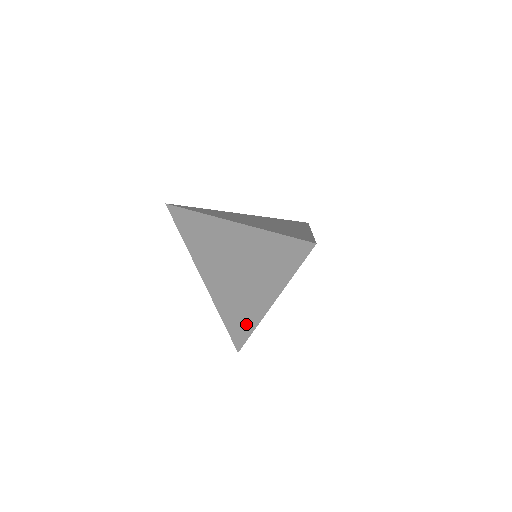
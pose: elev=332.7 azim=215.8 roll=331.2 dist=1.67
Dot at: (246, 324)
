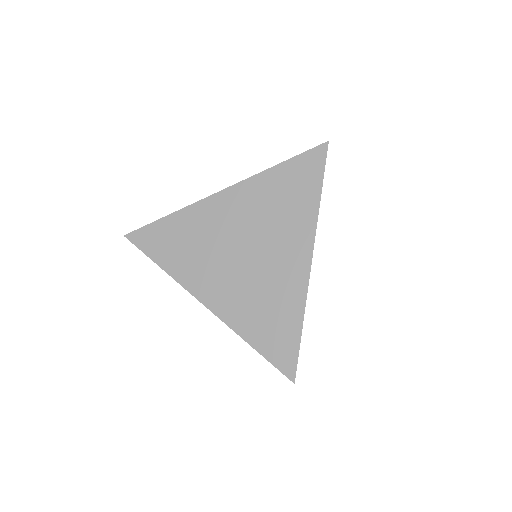
Dot at: (288, 321)
